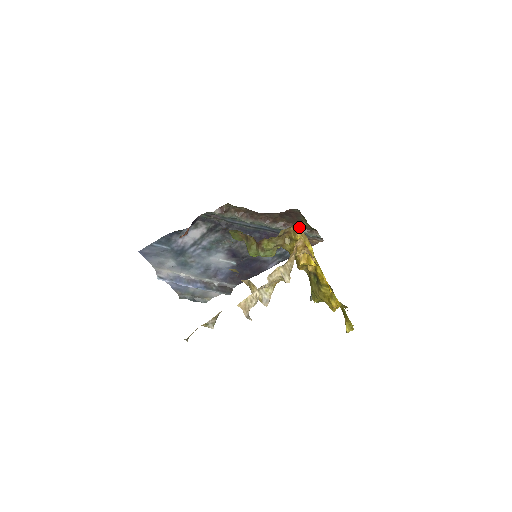
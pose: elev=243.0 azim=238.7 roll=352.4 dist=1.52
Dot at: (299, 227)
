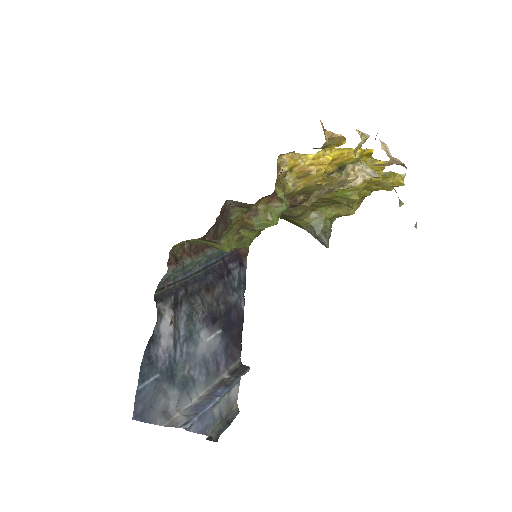
Dot at: occluded
